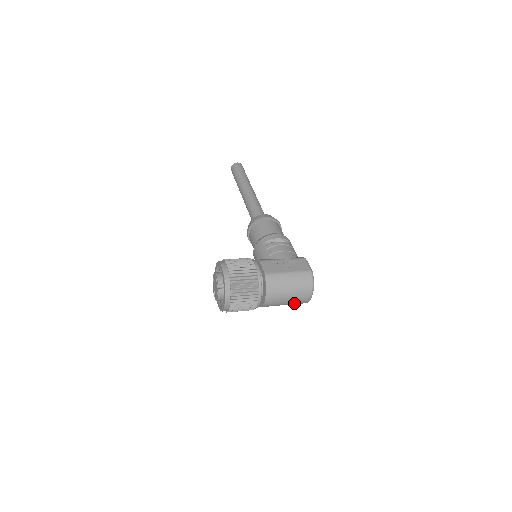
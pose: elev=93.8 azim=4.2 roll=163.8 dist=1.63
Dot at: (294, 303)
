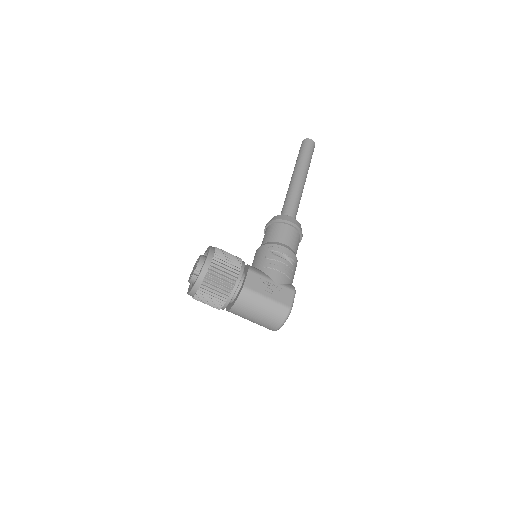
Dot at: (259, 324)
